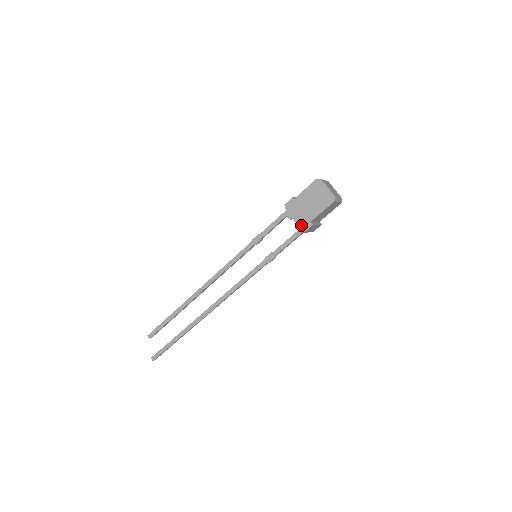
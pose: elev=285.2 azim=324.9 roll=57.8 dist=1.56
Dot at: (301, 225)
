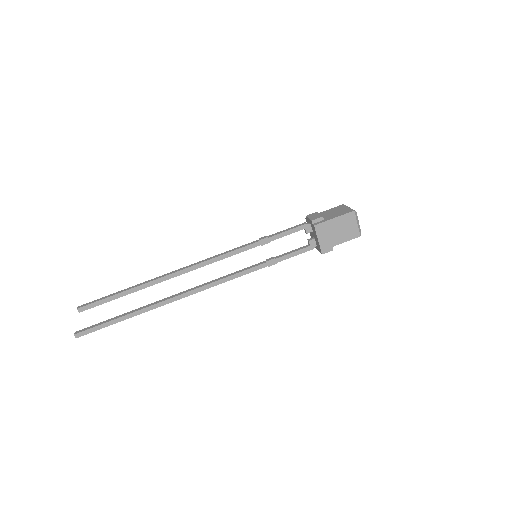
Dot at: (323, 247)
